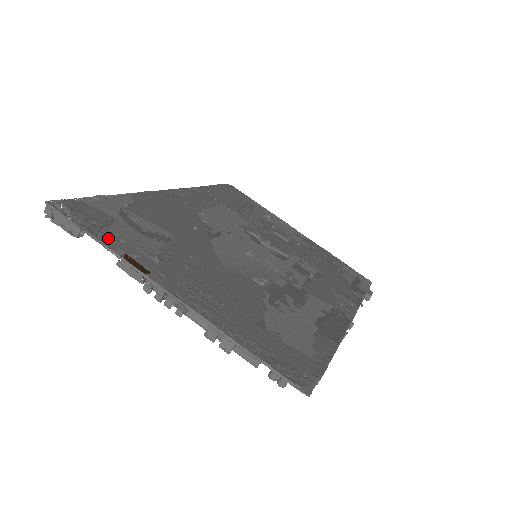
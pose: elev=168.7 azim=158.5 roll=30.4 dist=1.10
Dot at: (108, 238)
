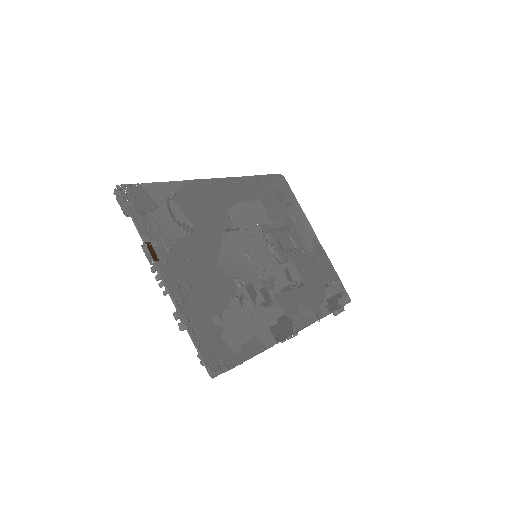
Dot at: (144, 225)
